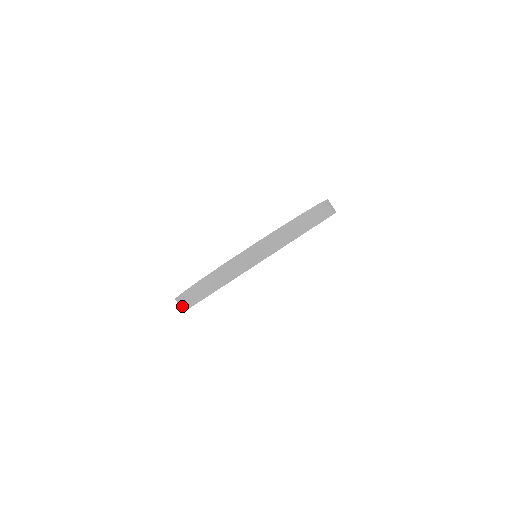
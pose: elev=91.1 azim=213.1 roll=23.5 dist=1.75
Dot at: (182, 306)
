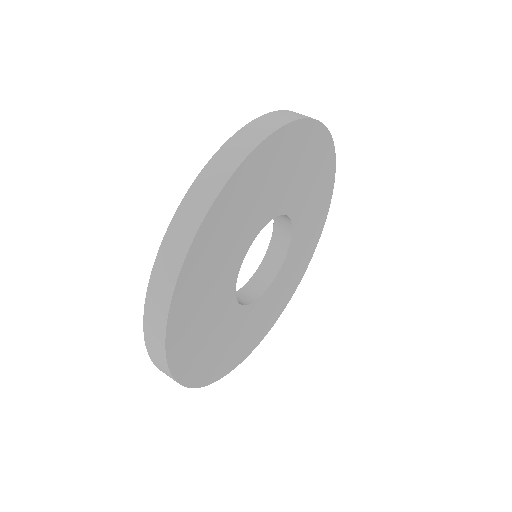
Dot at: occluded
